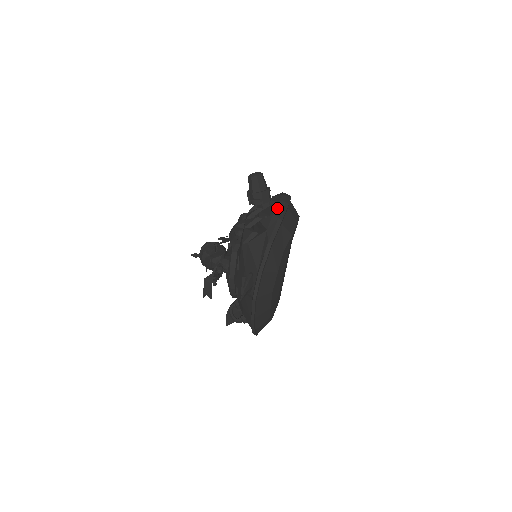
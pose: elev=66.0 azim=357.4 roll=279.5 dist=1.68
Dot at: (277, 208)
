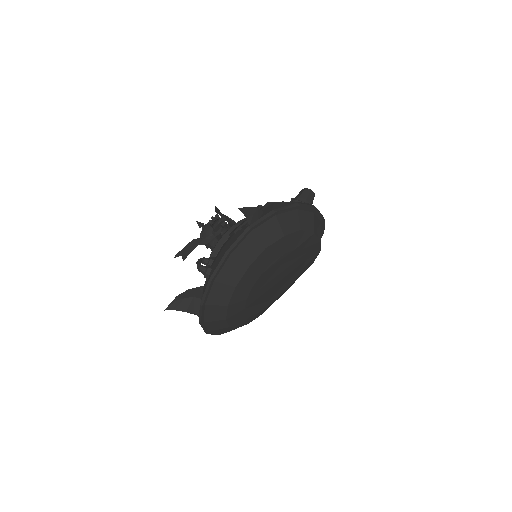
Dot at: occluded
